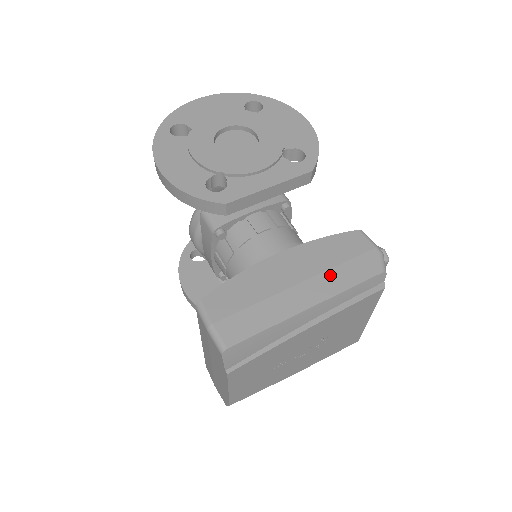
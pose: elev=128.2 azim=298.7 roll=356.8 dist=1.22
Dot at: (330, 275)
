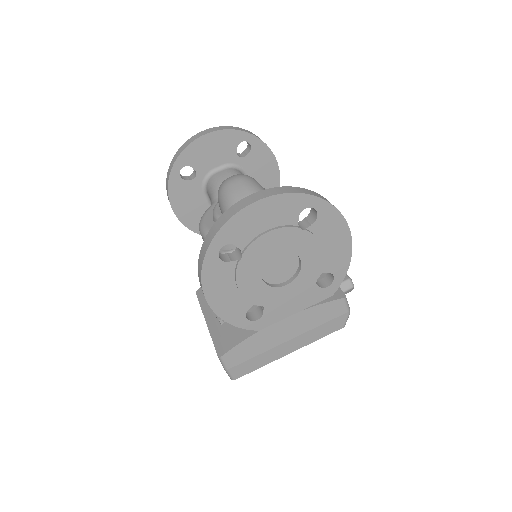
Dot at: (310, 333)
